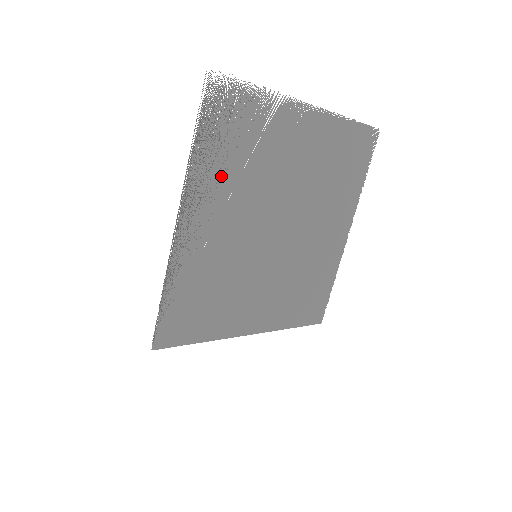
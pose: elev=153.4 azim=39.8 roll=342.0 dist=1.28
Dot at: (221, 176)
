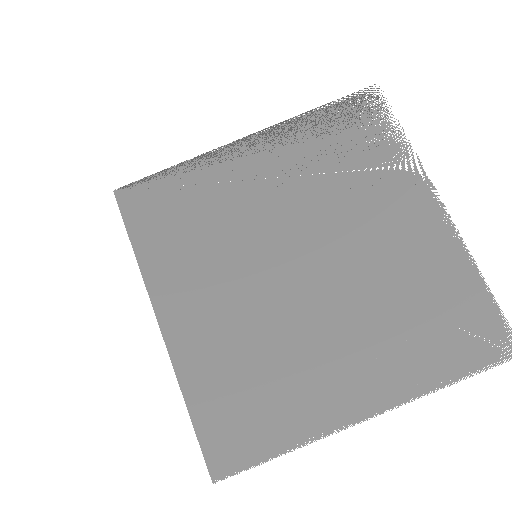
Dot at: (308, 154)
